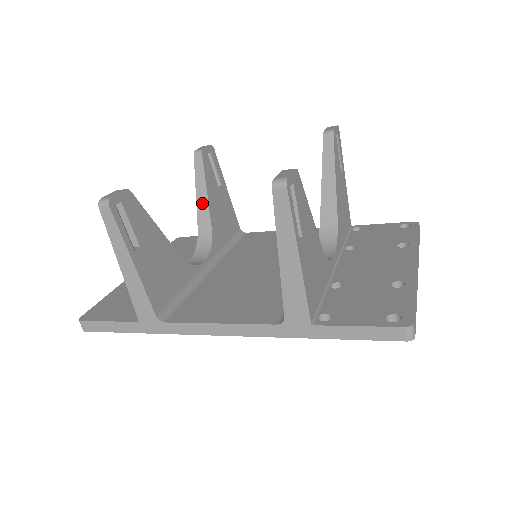
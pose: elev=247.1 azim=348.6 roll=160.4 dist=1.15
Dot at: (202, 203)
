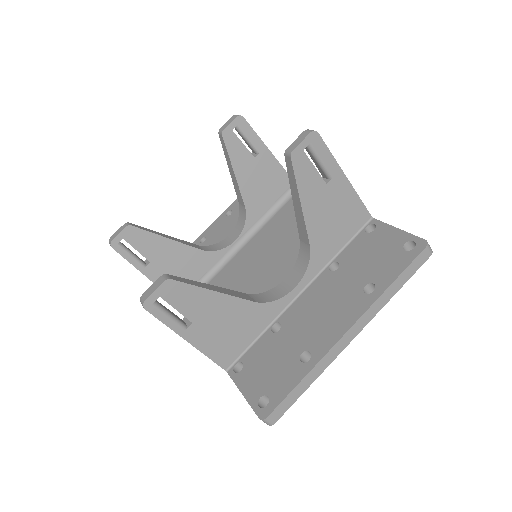
Dot at: (234, 181)
